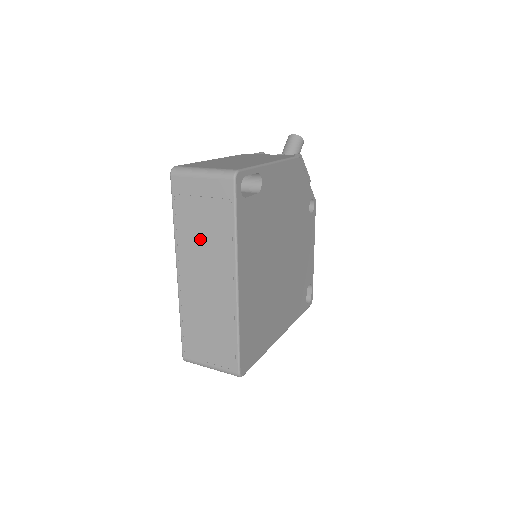
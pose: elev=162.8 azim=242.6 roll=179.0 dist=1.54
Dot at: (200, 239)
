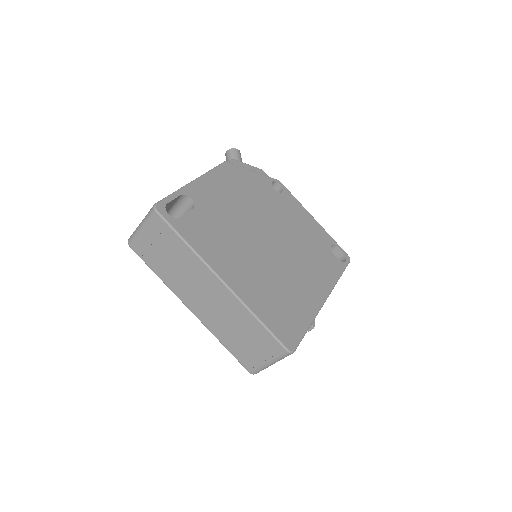
Dot at: (178, 272)
